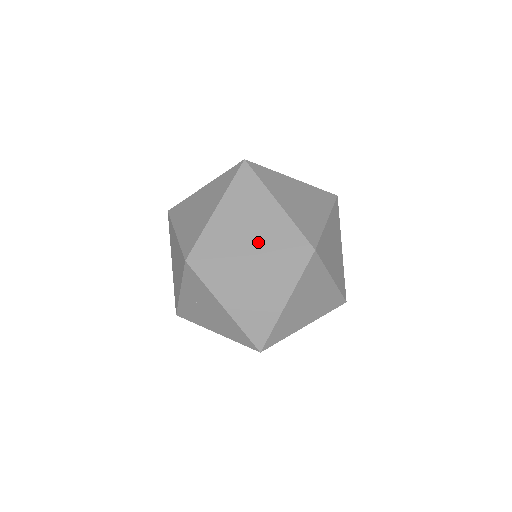
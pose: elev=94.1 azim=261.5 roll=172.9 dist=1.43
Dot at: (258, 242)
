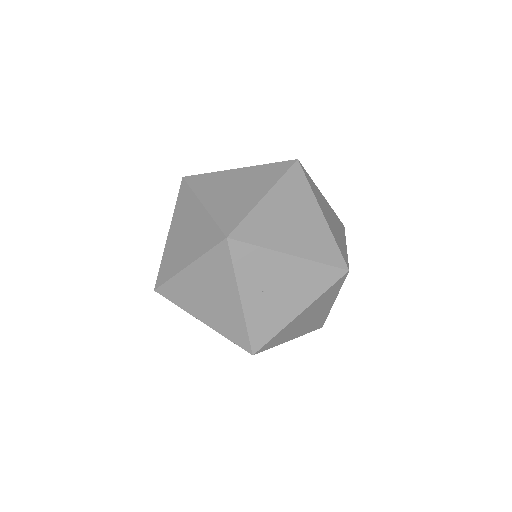
Dot at: (259, 187)
